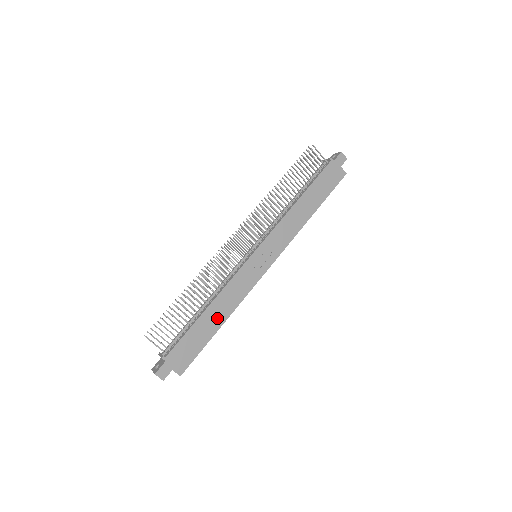
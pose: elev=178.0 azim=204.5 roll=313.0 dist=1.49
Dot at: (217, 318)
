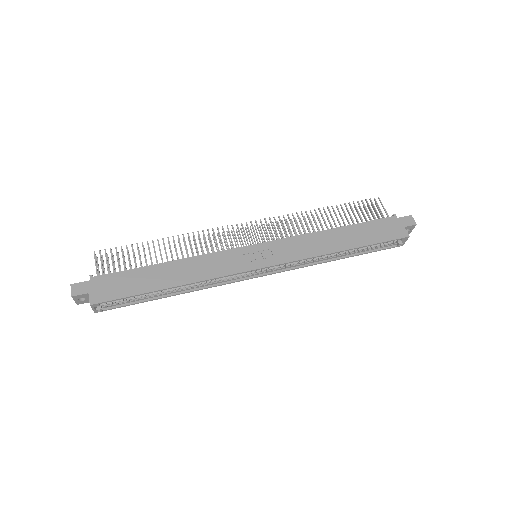
Dot at: (171, 277)
